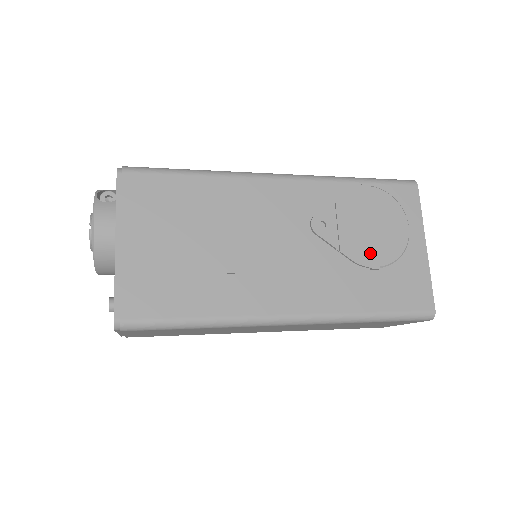
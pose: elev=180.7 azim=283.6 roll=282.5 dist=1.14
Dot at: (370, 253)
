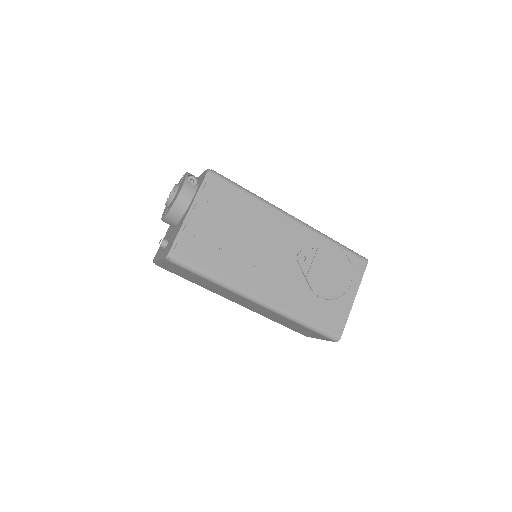
Dot at: (322, 287)
